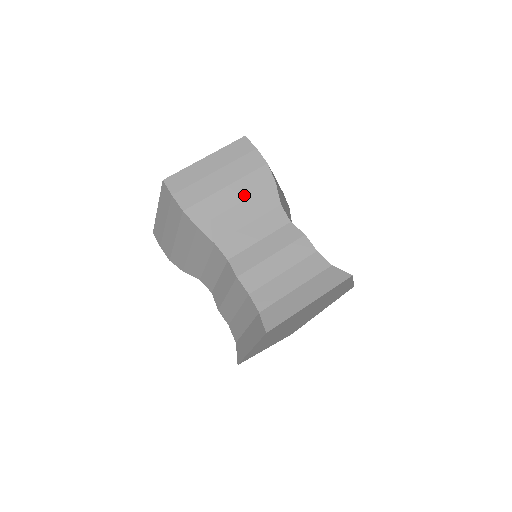
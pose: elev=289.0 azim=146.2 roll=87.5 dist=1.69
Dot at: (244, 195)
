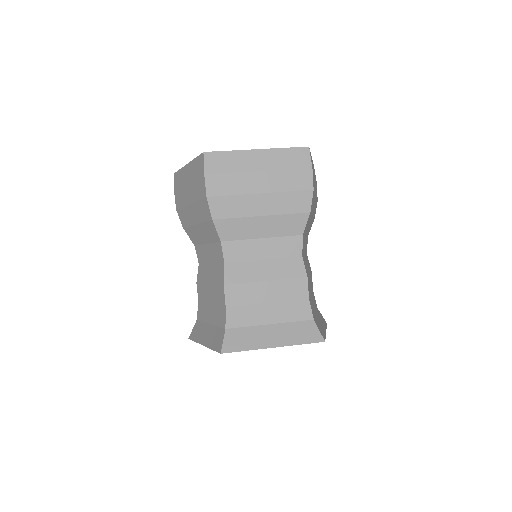
Dot at: (273, 210)
